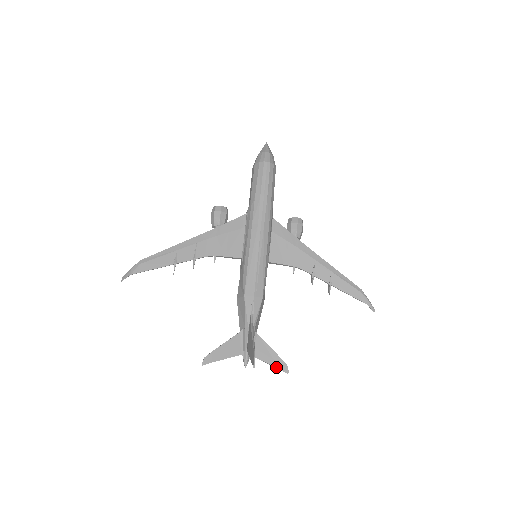
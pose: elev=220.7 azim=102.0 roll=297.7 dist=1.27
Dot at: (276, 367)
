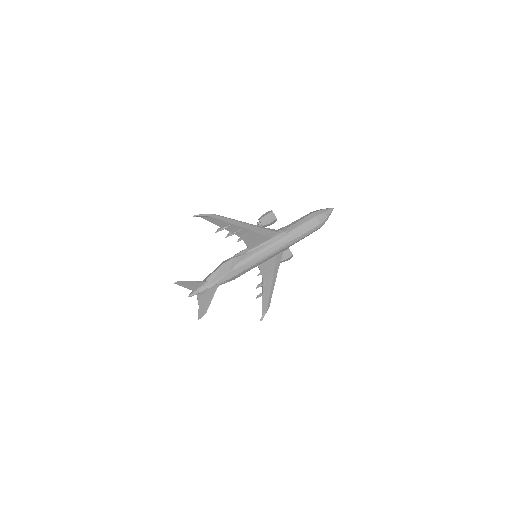
Dot at: occluded
